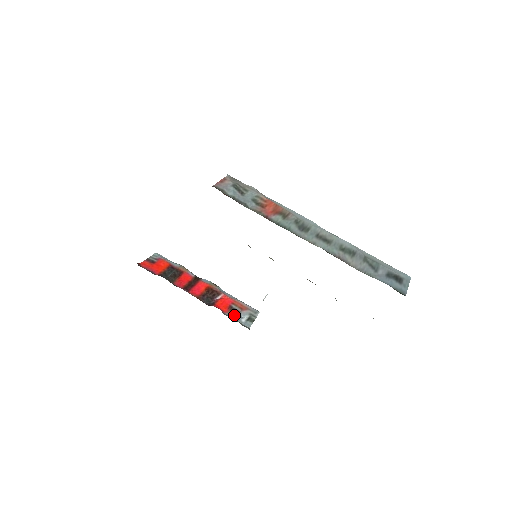
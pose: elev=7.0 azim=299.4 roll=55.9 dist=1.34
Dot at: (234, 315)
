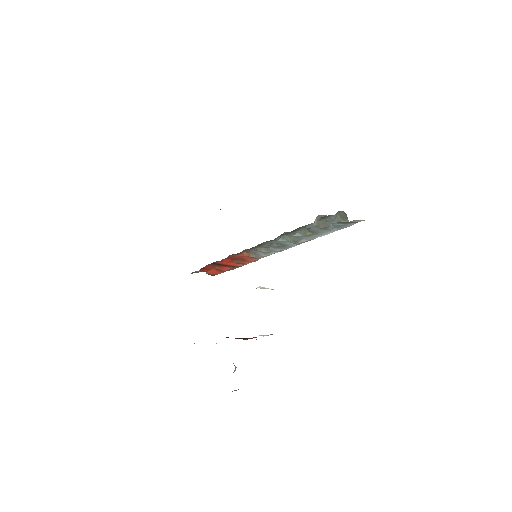
Dot at: occluded
